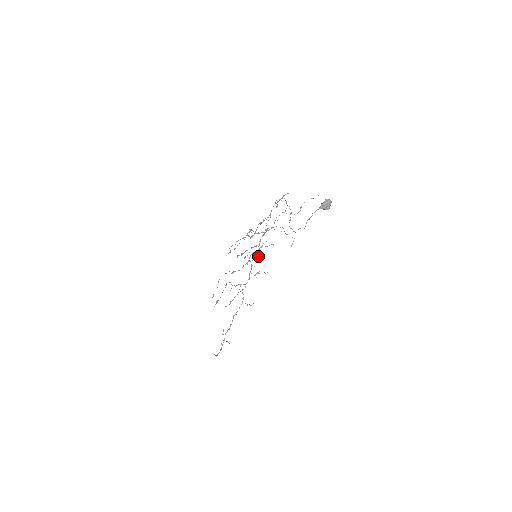
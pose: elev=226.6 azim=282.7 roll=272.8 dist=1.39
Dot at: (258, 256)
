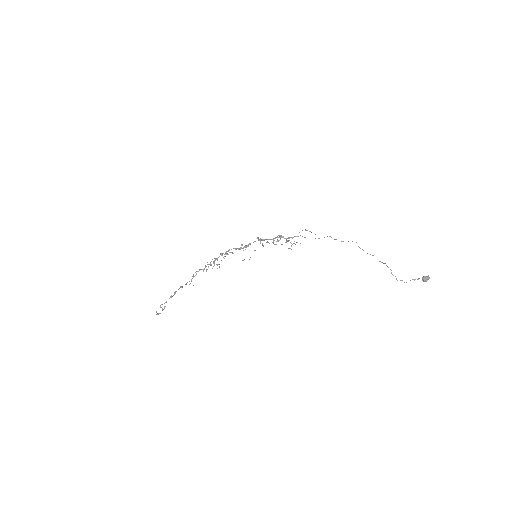
Dot at: occluded
